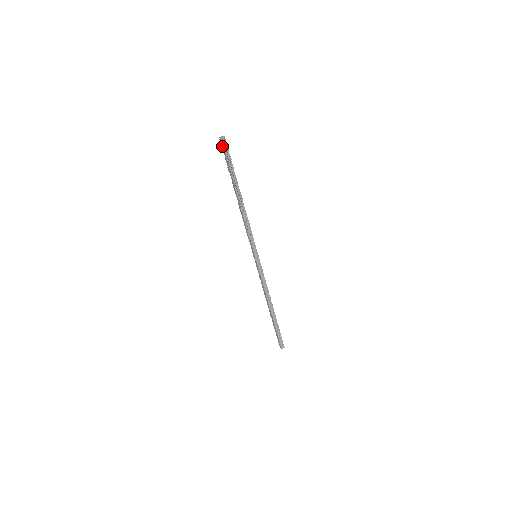
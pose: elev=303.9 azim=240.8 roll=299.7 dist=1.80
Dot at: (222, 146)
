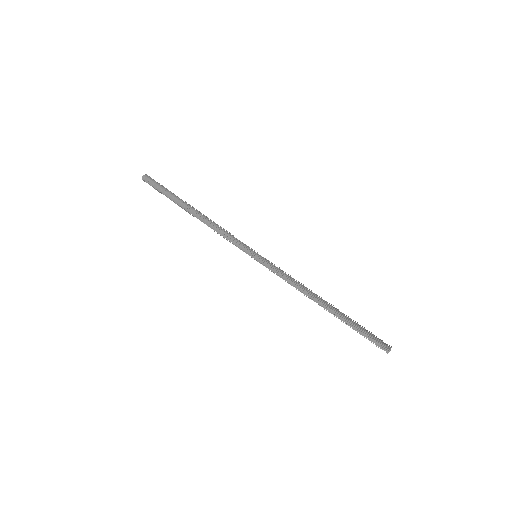
Dot at: (149, 182)
